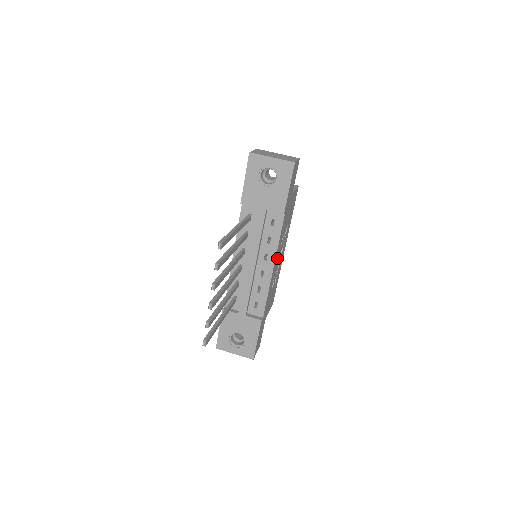
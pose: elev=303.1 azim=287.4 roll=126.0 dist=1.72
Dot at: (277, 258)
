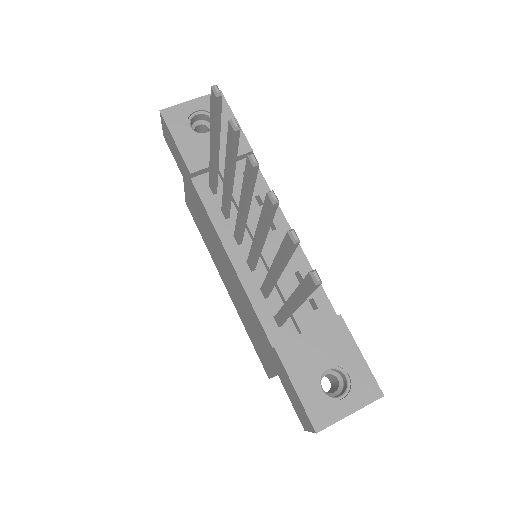
Dot at: occluded
